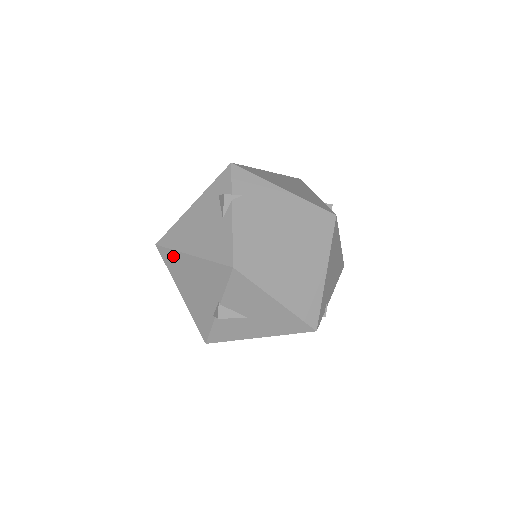
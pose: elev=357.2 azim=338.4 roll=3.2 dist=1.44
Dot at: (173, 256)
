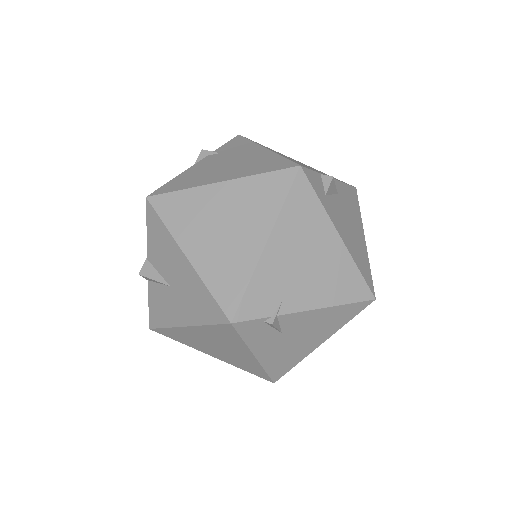
Dot at: occluded
